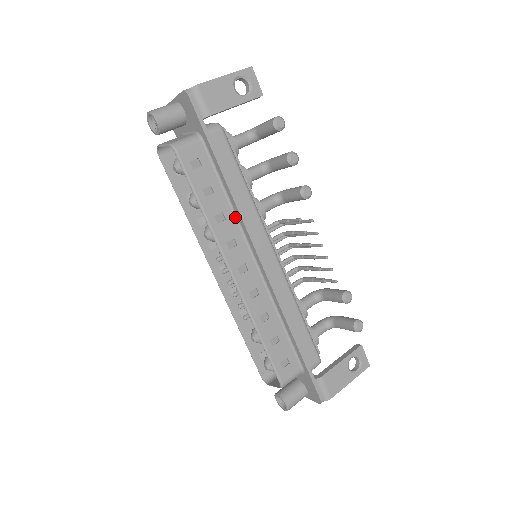
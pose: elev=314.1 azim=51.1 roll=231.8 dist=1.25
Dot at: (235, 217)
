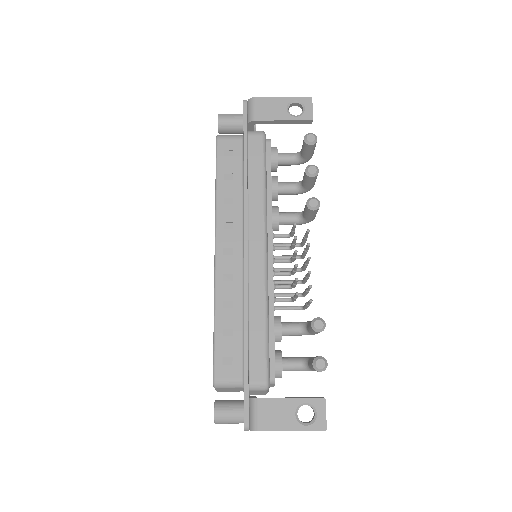
Dot at: (242, 206)
